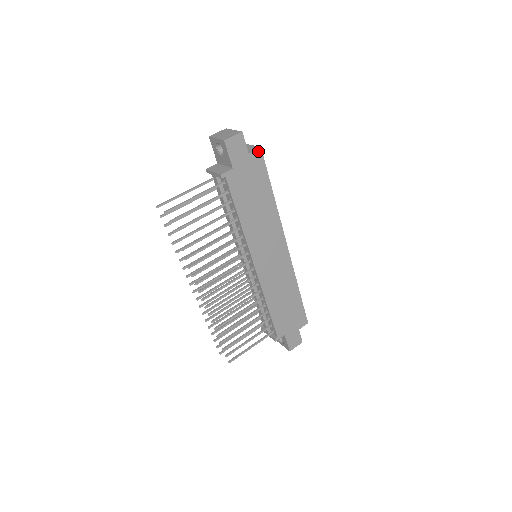
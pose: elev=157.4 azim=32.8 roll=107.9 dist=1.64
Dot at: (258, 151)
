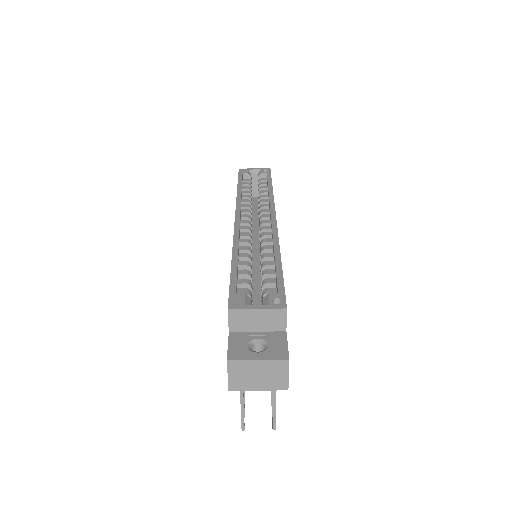
Dot at: (286, 313)
